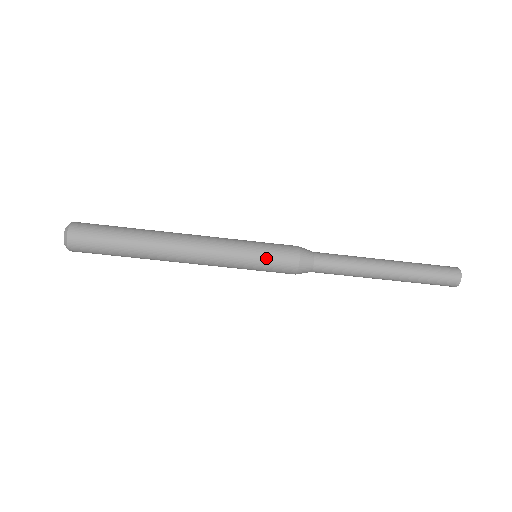
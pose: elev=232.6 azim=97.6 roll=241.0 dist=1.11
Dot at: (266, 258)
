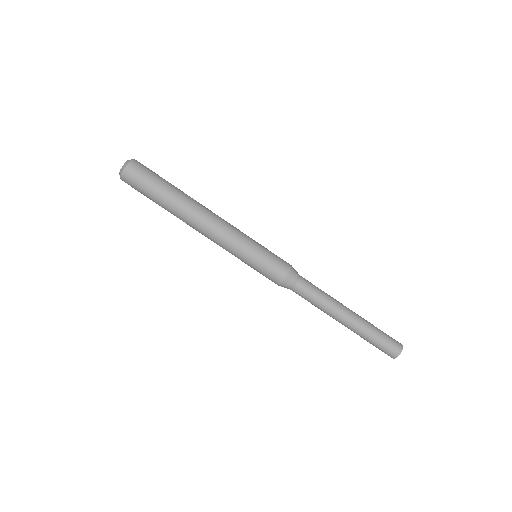
Dot at: (261, 264)
